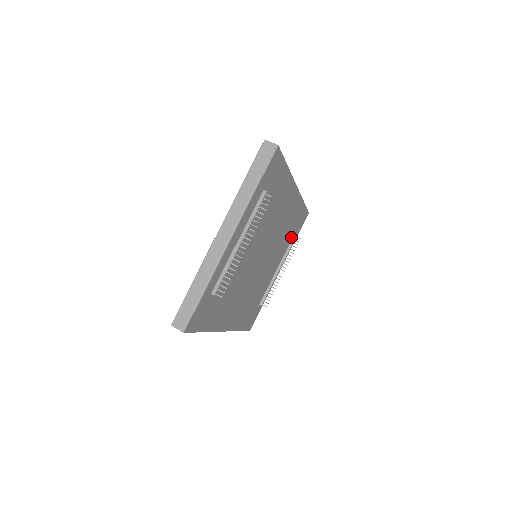
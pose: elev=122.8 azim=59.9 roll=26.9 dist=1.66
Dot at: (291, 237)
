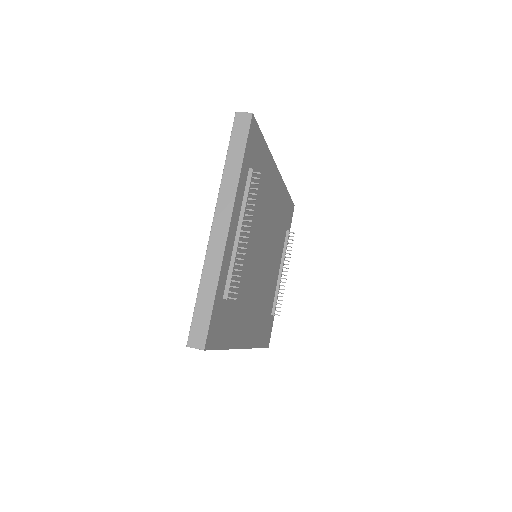
Dot at: (284, 233)
